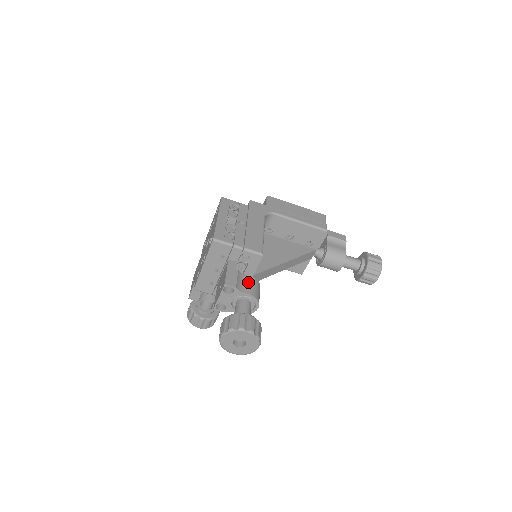
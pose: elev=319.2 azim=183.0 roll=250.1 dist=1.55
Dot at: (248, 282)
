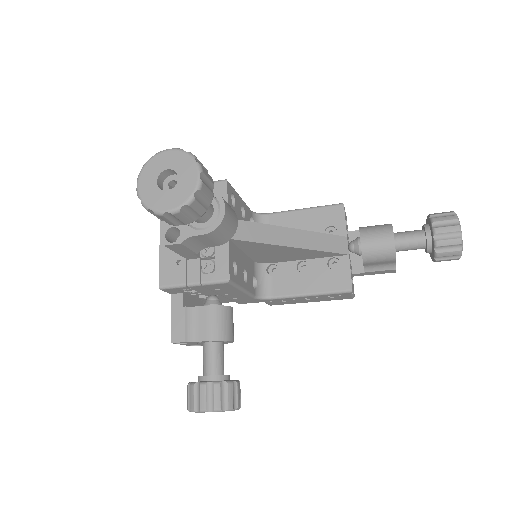
Dot at: occluded
